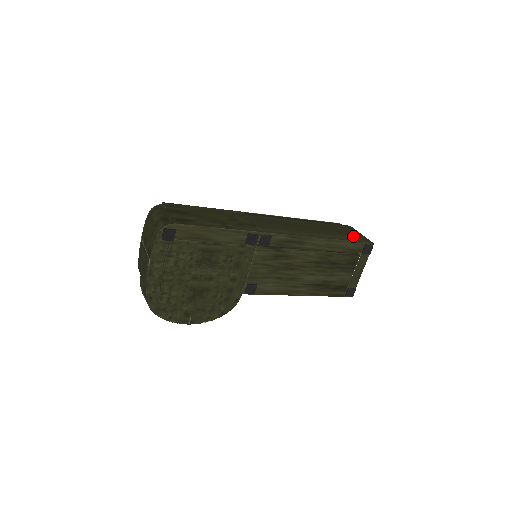
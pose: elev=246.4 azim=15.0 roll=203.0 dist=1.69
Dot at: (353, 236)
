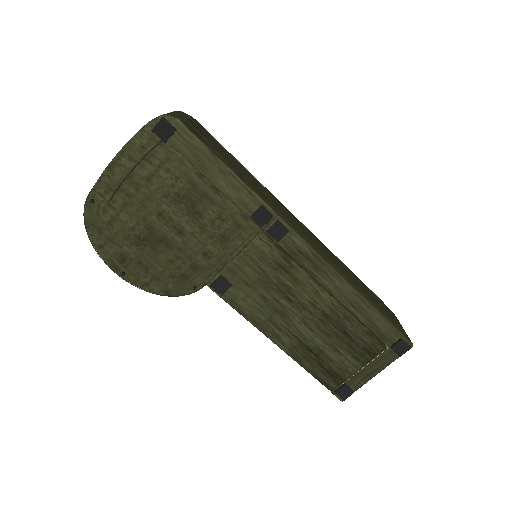
Dot at: (392, 319)
